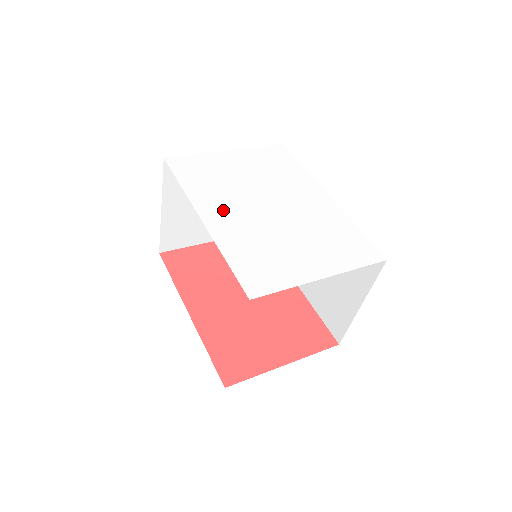
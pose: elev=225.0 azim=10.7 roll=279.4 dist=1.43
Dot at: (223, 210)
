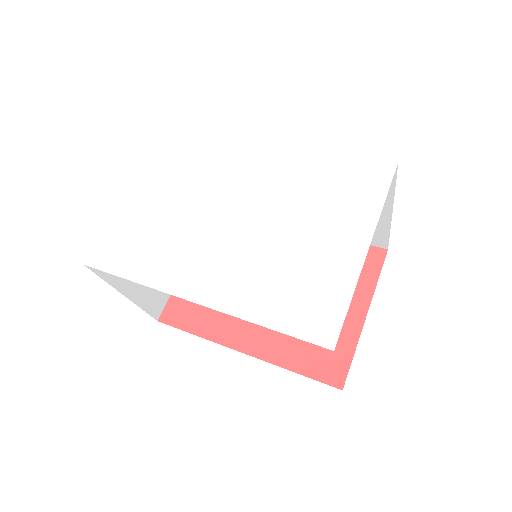
Dot at: (202, 268)
